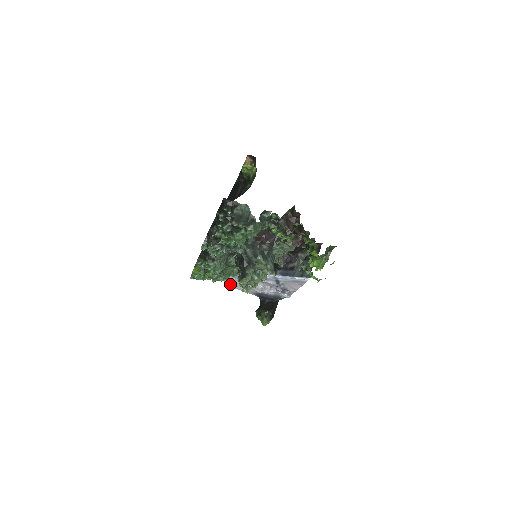
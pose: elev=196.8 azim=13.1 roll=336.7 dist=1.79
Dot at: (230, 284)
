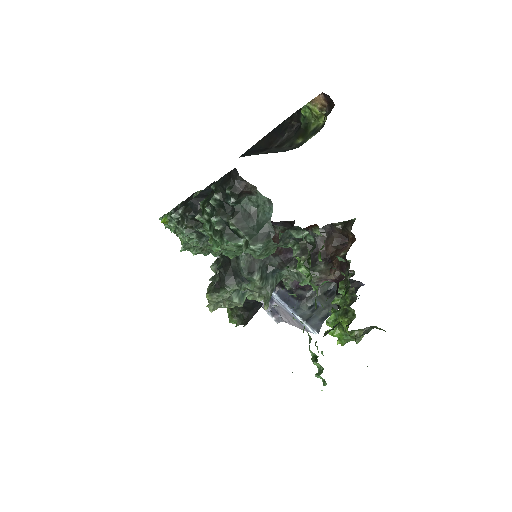
Dot at: occluded
